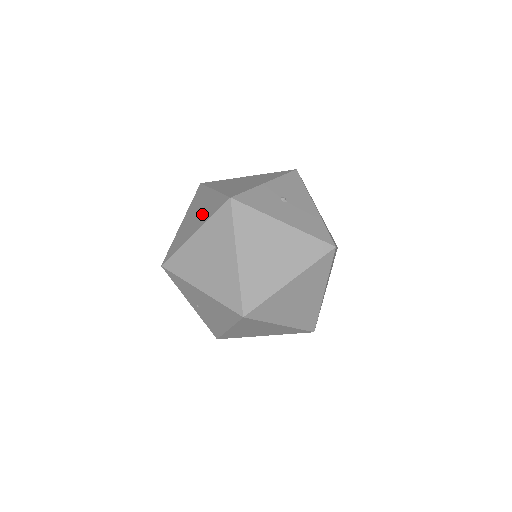
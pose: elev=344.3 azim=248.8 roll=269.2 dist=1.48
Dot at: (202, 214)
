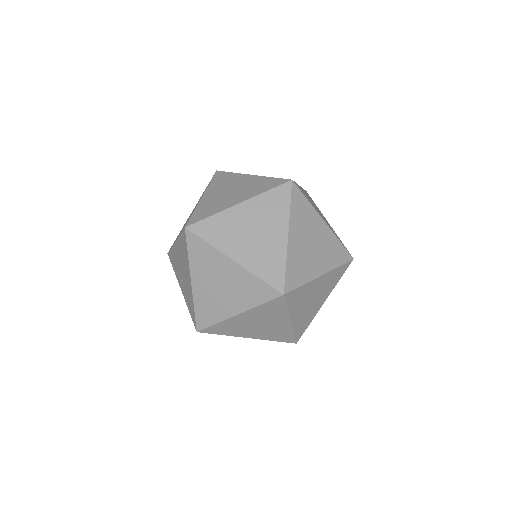
Dot at: occluded
